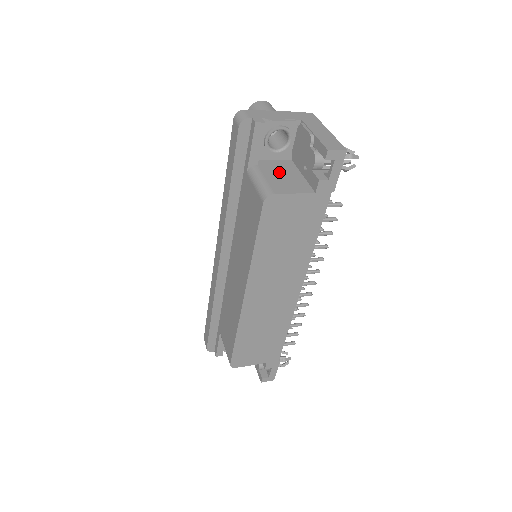
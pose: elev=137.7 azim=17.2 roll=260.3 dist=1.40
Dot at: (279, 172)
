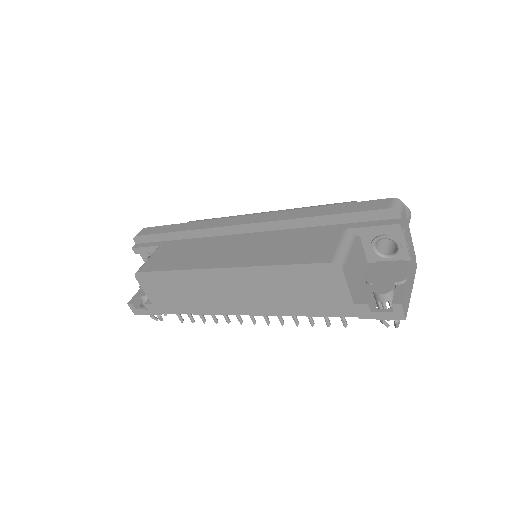
Dot at: (358, 260)
